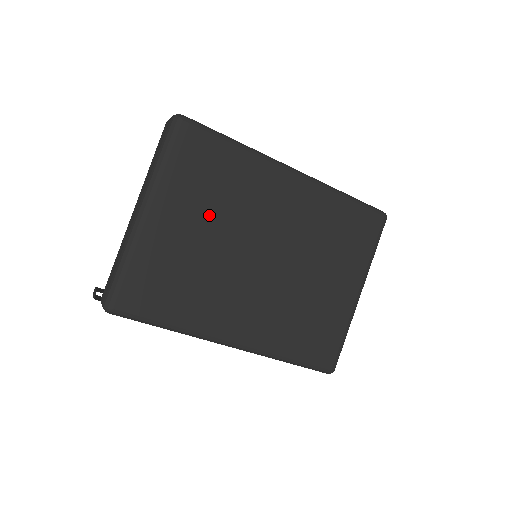
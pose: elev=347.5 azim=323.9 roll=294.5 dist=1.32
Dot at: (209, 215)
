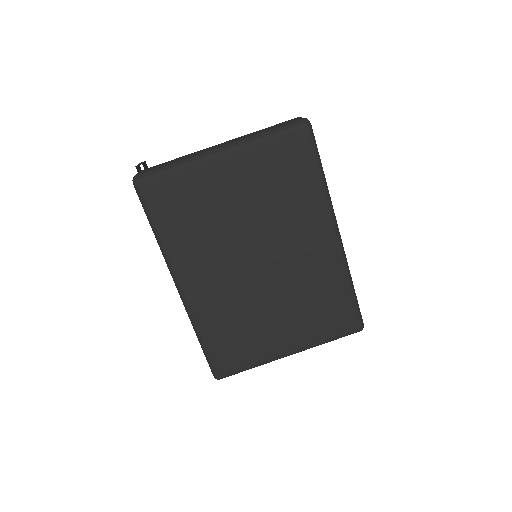
Dot at: (256, 199)
